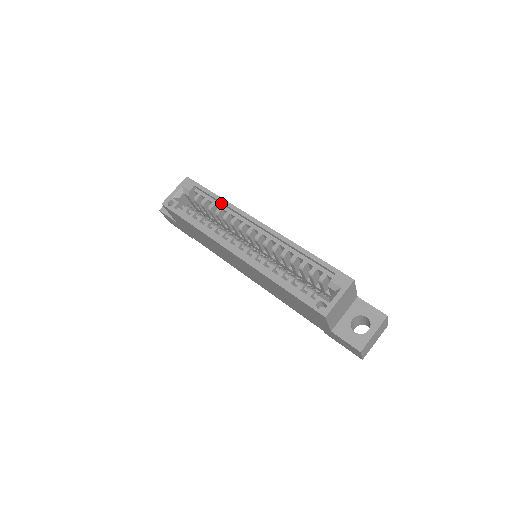
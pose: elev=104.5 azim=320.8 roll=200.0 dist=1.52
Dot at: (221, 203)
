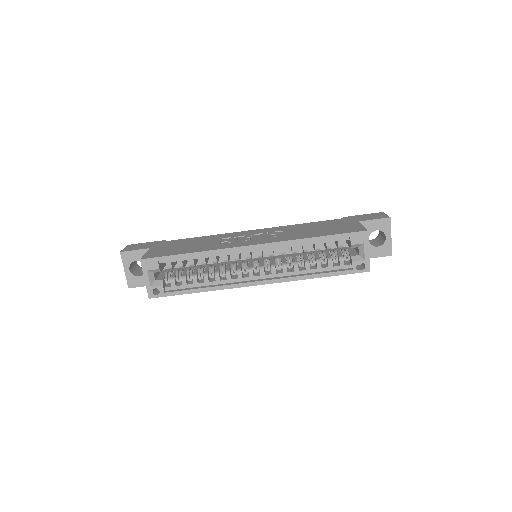
Dot at: (199, 255)
